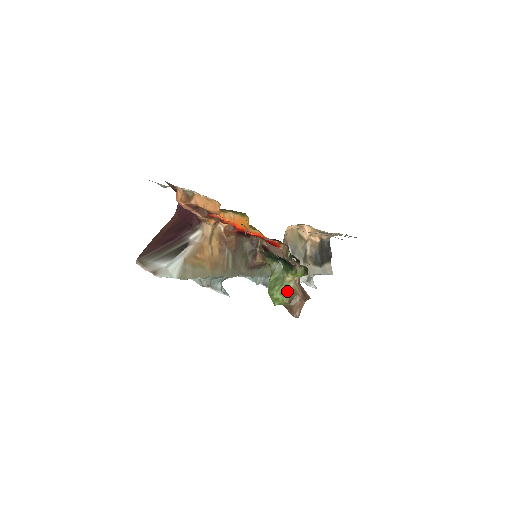
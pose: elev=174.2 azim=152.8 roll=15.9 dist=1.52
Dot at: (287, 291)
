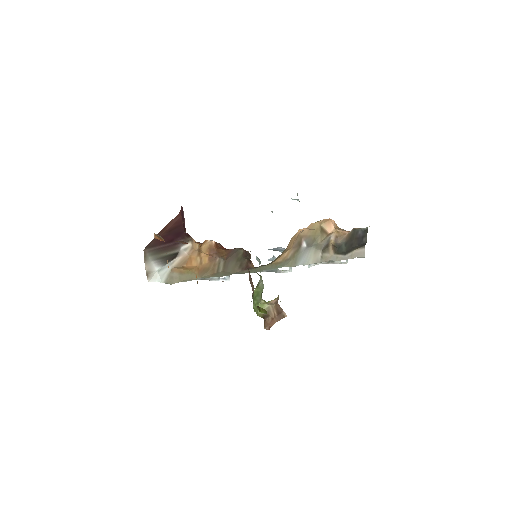
Dot at: occluded
